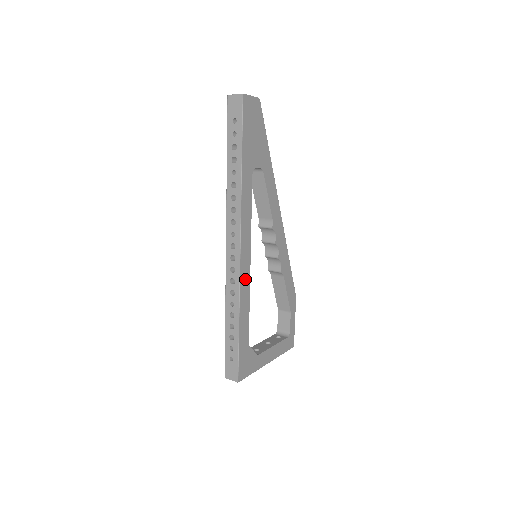
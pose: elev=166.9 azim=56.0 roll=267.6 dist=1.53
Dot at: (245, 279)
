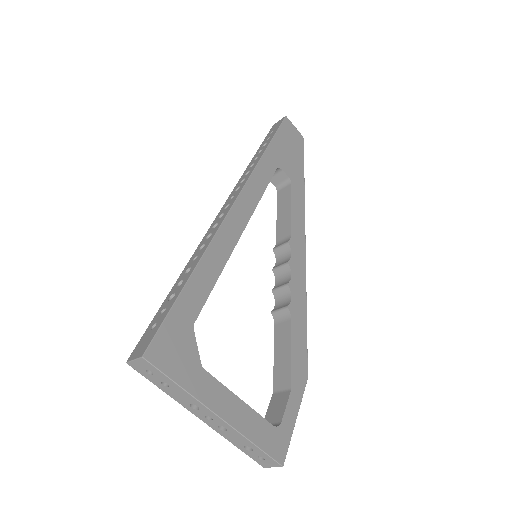
Dot at: (227, 239)
